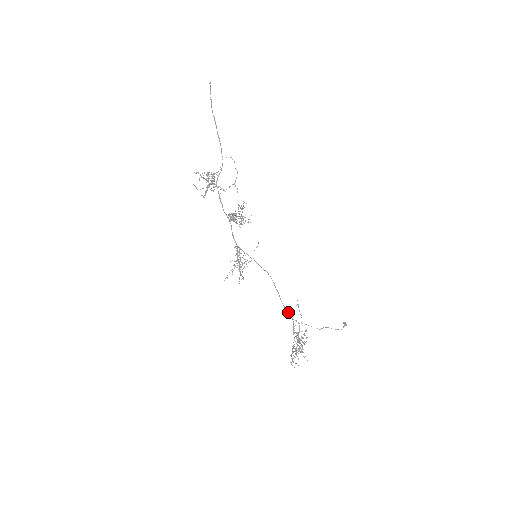
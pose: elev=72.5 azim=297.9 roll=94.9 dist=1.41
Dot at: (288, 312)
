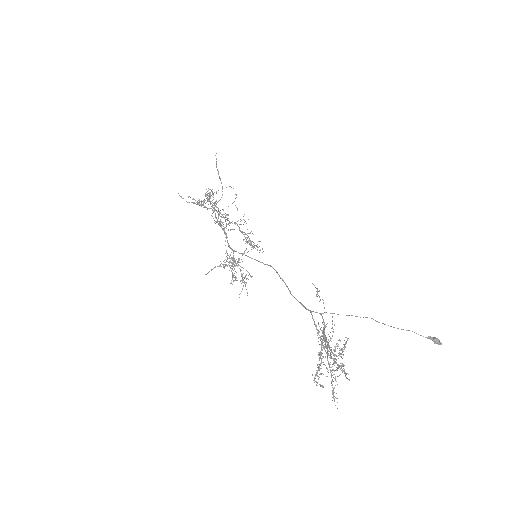
Dot at: (303, 305)
